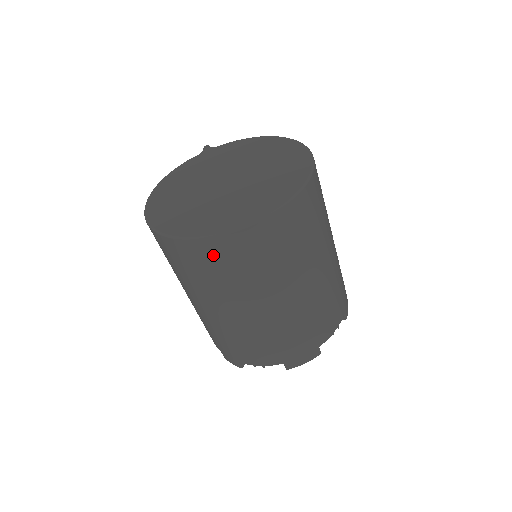
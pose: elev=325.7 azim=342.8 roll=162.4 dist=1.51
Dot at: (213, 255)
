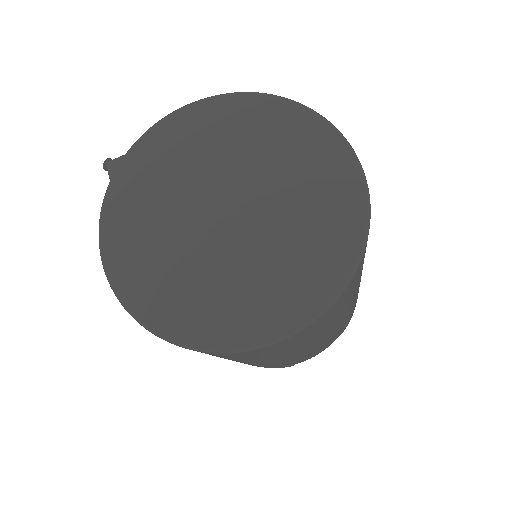
Dot at: (316, 326)
